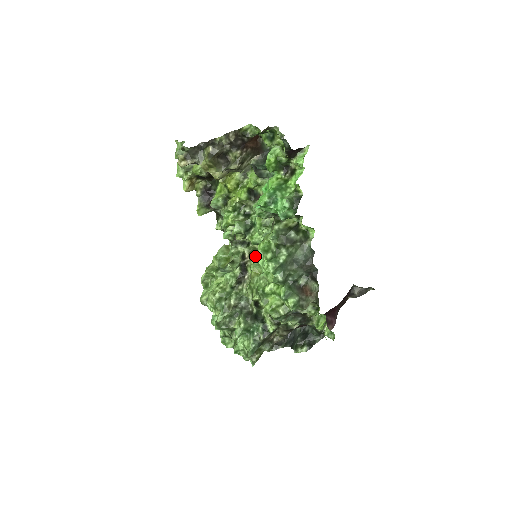
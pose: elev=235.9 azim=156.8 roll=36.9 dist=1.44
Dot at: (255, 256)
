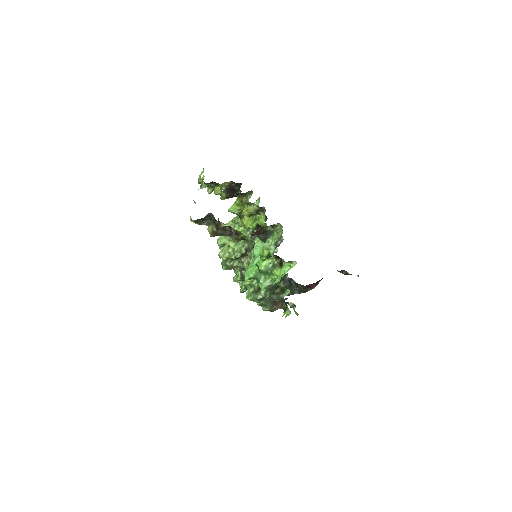
Dot at: occluded
